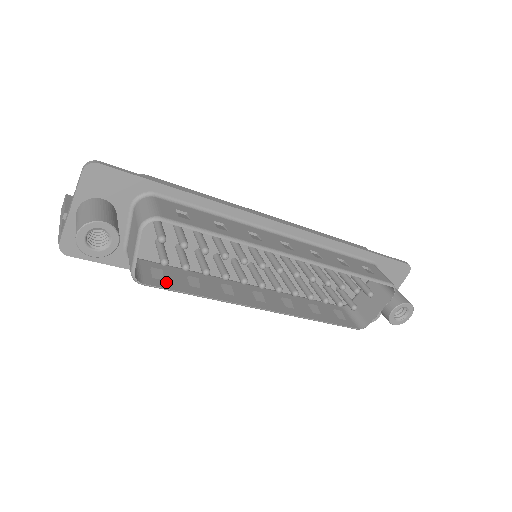
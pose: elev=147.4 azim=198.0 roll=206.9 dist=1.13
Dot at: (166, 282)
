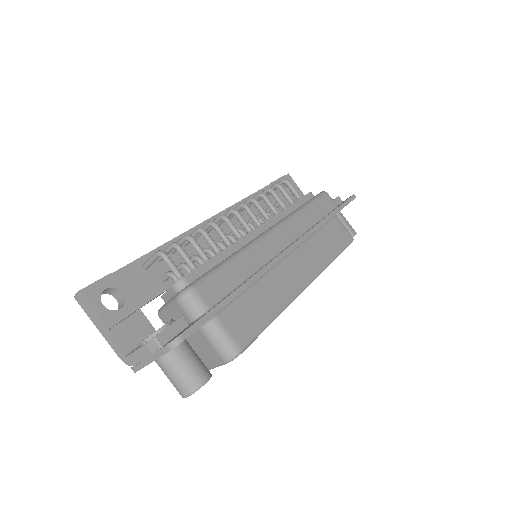
Dot at: occluded
